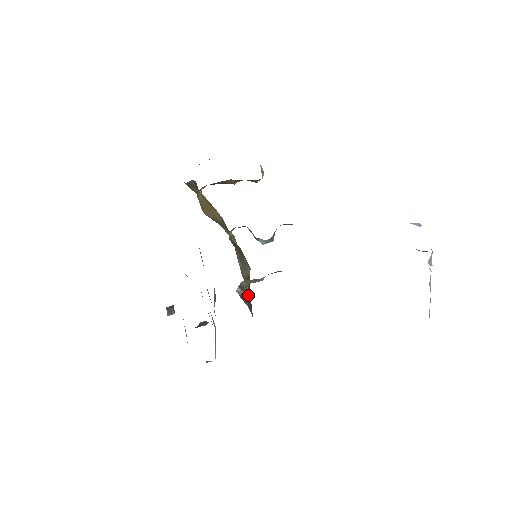
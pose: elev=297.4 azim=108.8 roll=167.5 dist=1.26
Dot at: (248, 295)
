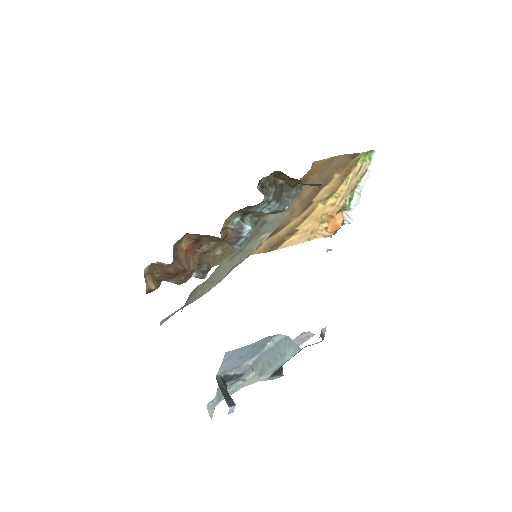
Dot at: occluded
